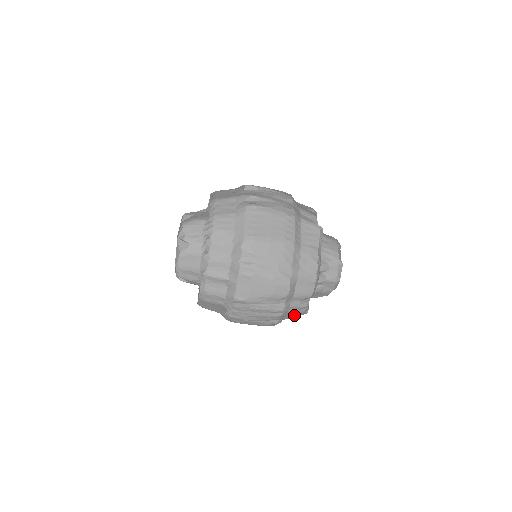
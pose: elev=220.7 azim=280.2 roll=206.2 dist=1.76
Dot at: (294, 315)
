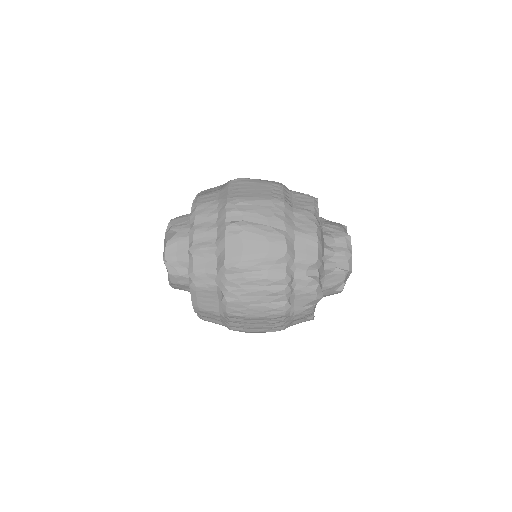
Dot at: (306, 300)
